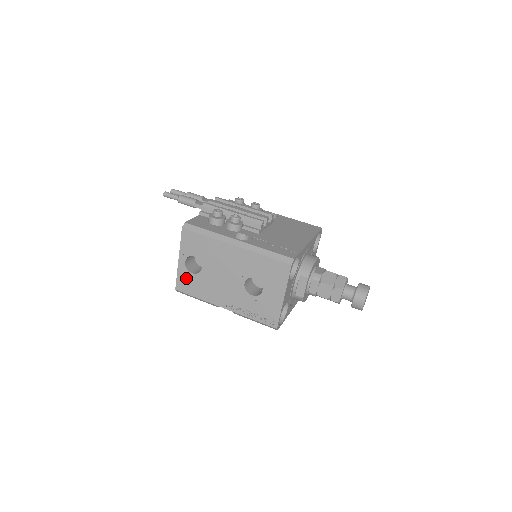
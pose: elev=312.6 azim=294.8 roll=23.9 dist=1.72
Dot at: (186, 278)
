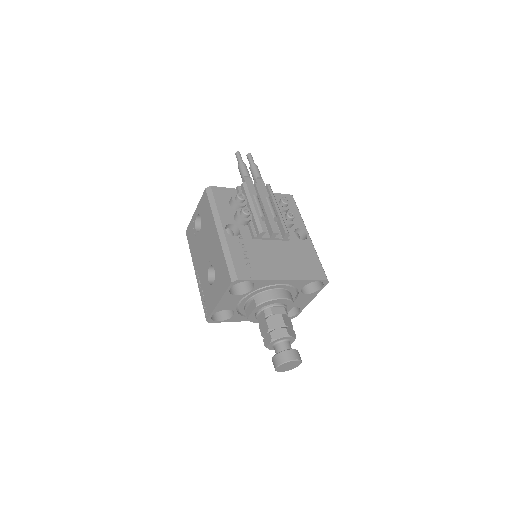
Dot at: (192, 229)
